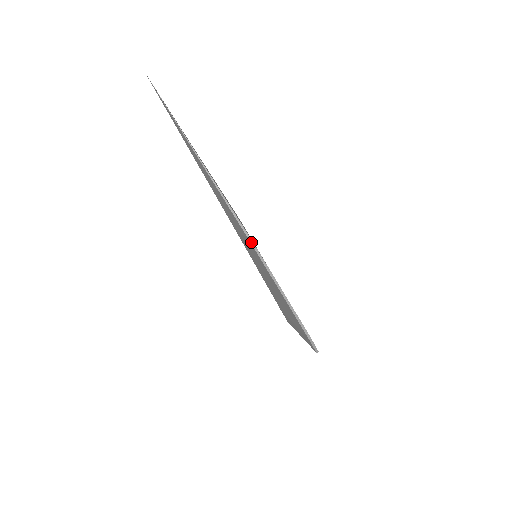
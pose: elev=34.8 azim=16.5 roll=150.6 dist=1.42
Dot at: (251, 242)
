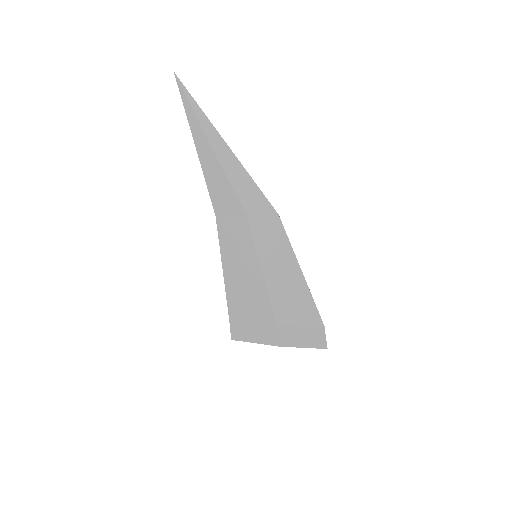
Dot at: (278, 214)
